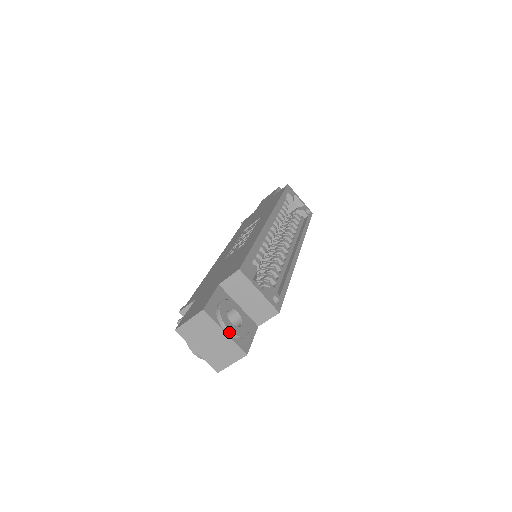
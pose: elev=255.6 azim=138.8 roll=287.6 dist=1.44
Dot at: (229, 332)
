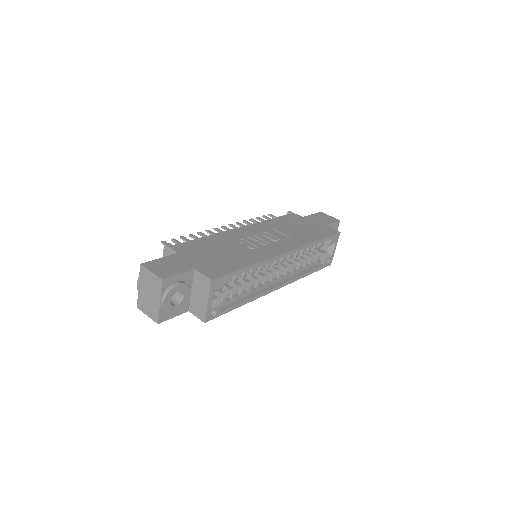
Dot at: (162, 305)
